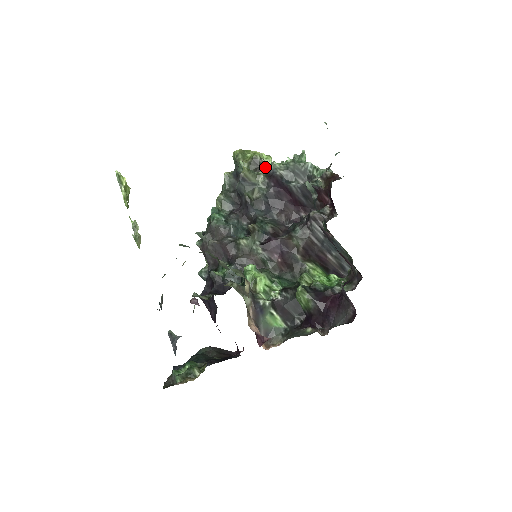
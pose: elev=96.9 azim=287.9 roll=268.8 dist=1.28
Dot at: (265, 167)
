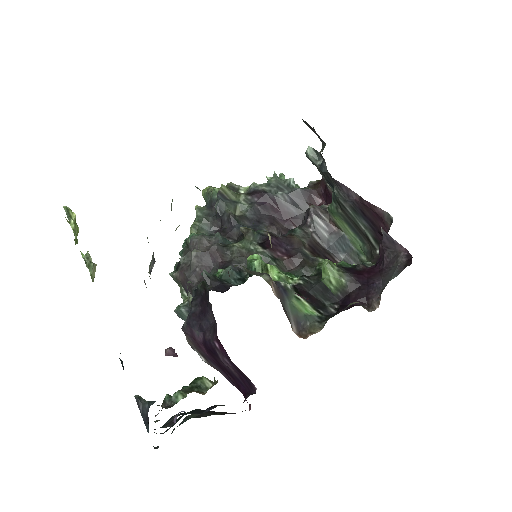
Dot at: (243, 190)
